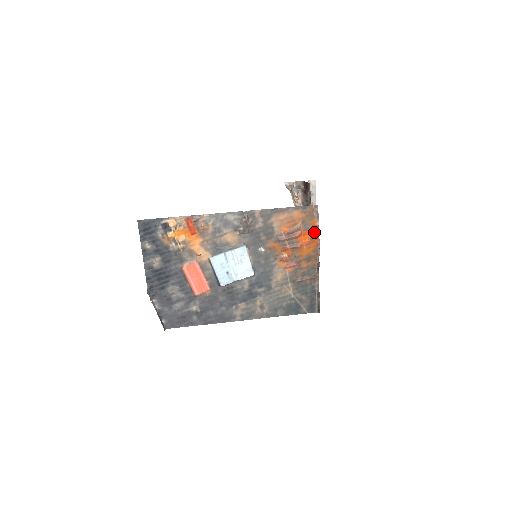
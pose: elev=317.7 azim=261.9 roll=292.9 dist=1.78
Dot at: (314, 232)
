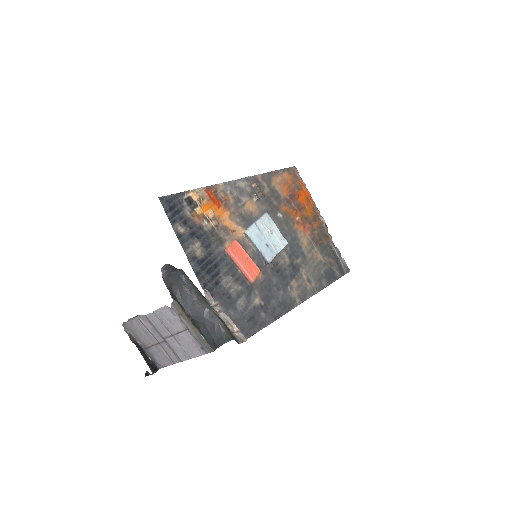
Dot at: (305, 192)
